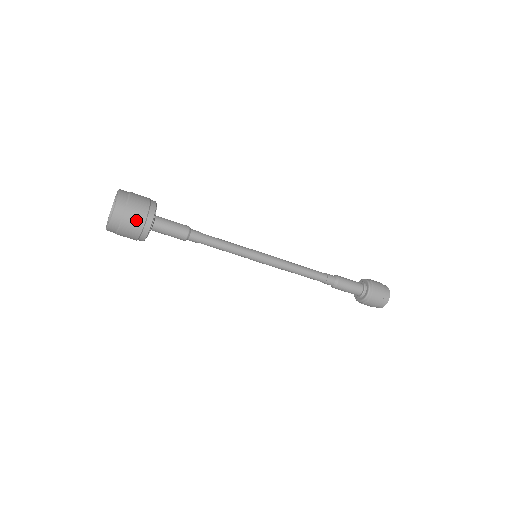
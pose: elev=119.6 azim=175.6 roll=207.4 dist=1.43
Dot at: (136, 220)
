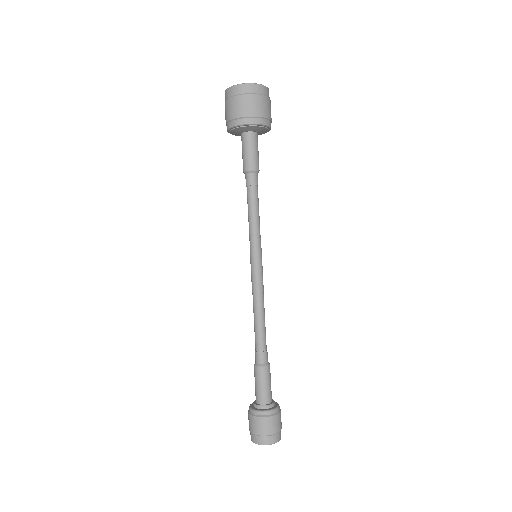
Dot at: (243, 108)
